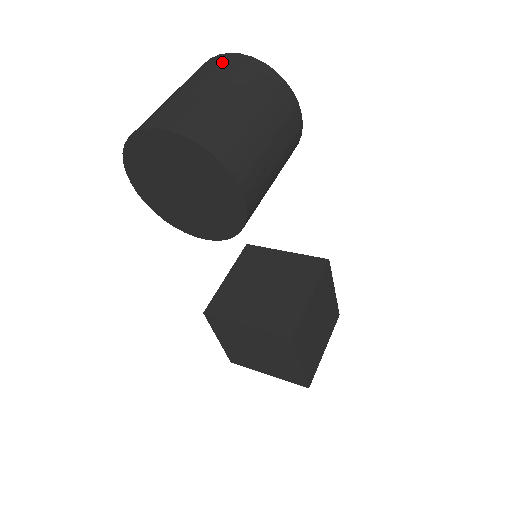
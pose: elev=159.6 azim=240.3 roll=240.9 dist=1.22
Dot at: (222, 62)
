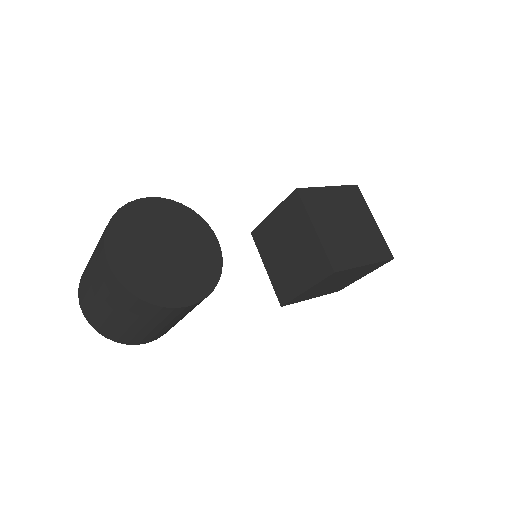
Dot at: (102, 269)
